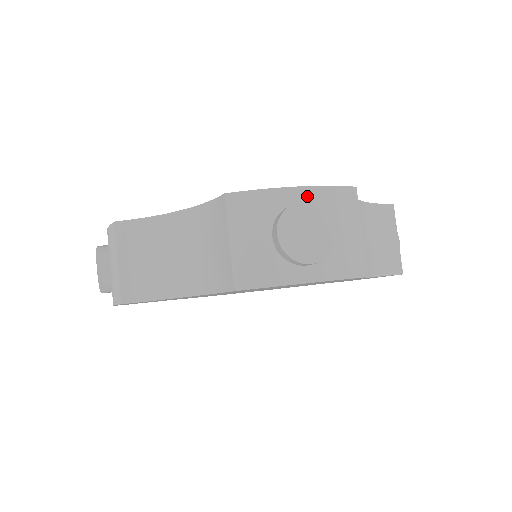
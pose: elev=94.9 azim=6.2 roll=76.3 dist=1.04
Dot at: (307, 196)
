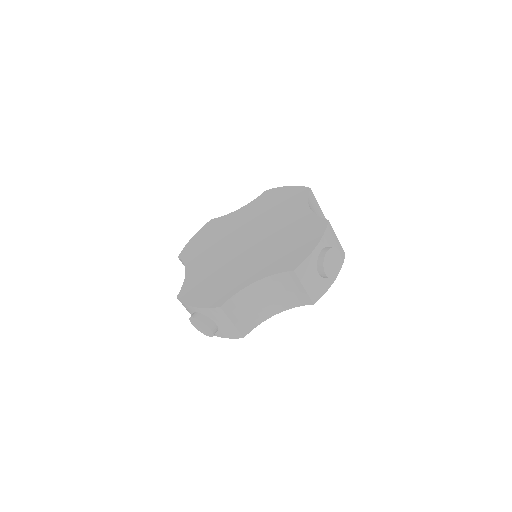
Dot at: (199, 311)
